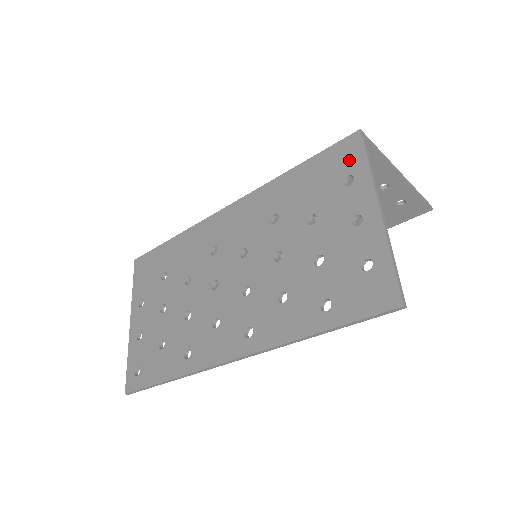
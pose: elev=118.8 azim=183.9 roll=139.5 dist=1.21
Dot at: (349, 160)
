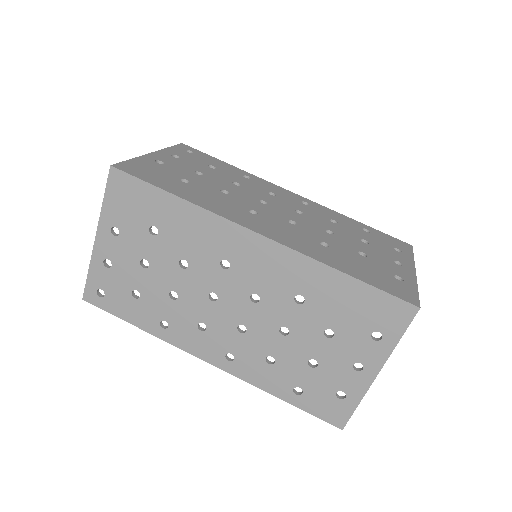
Dot at: (391, 322)
